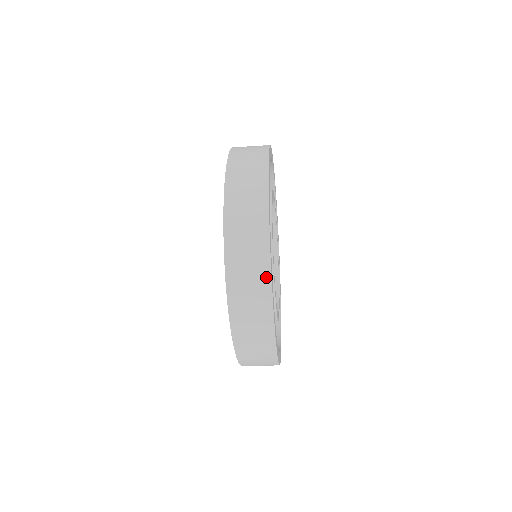
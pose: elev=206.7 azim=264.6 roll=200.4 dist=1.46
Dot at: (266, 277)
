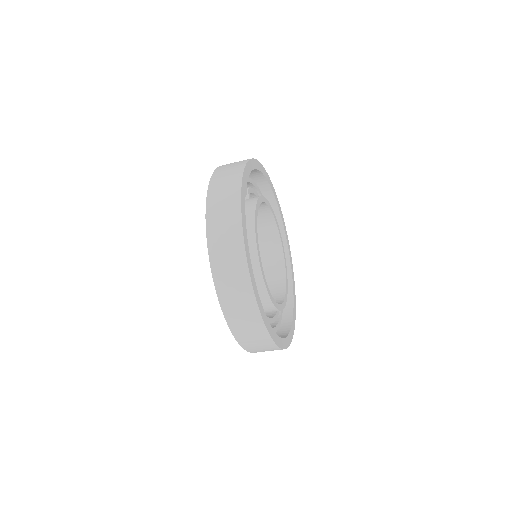
Dot at: (237, 216)
